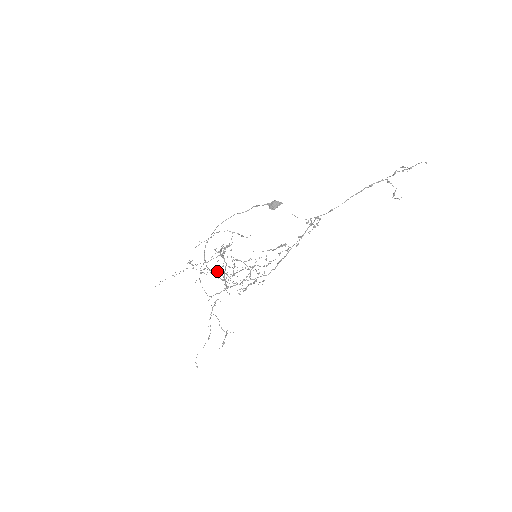
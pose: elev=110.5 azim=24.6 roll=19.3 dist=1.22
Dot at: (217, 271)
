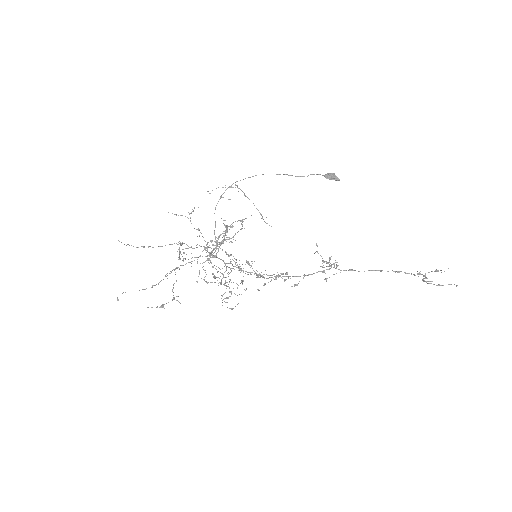
Dot at: occluded
